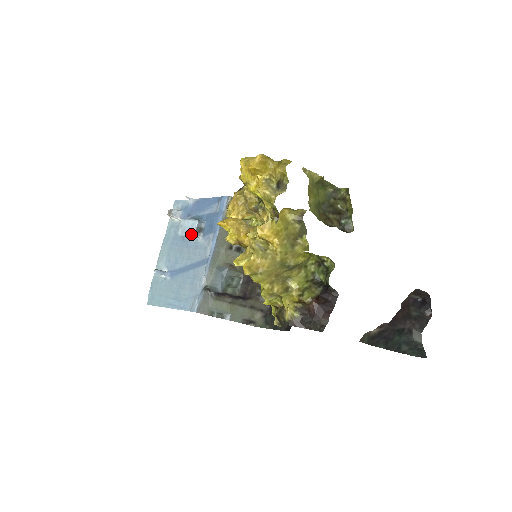
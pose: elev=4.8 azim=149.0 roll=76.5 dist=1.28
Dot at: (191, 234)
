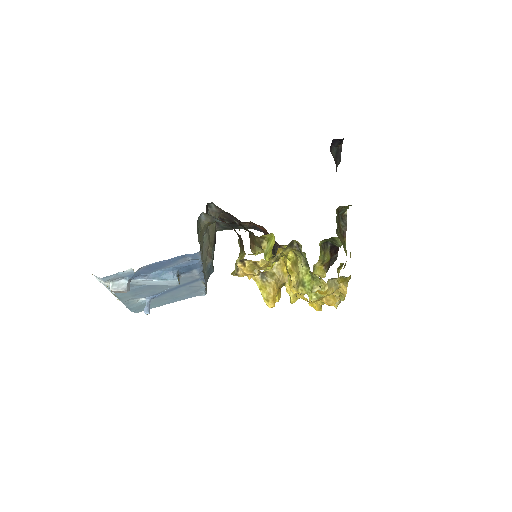
Dot at: occluded
